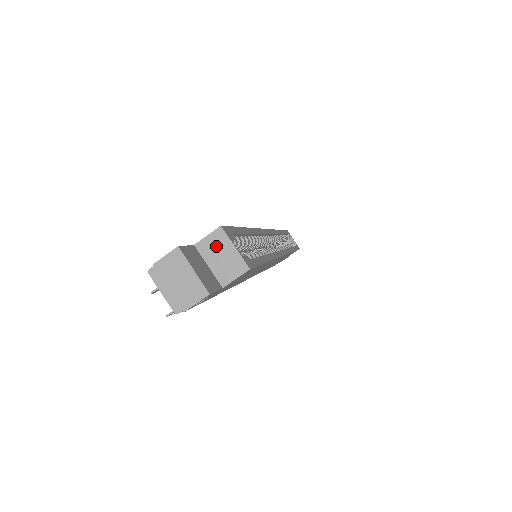
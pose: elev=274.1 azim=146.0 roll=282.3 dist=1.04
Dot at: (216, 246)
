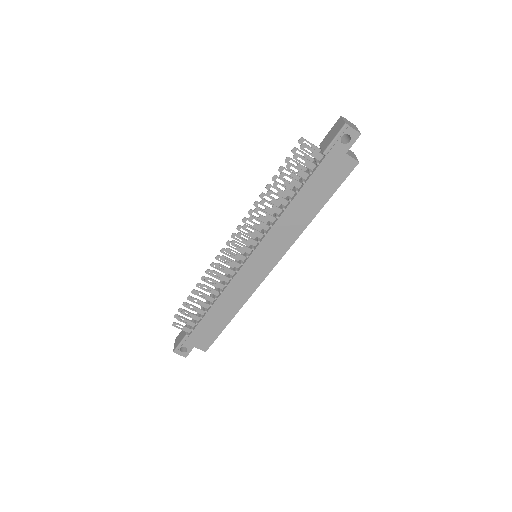
Dot at: (349, 151)
